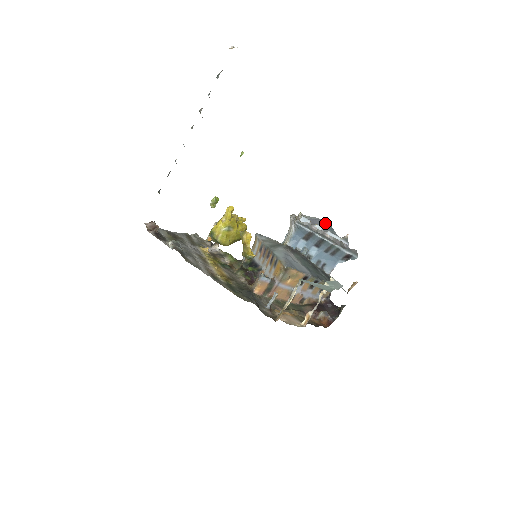
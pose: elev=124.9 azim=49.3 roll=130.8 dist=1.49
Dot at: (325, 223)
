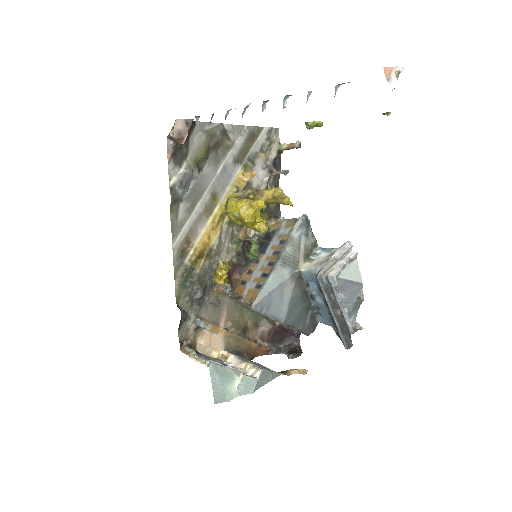
Dot at: (359, 295)
